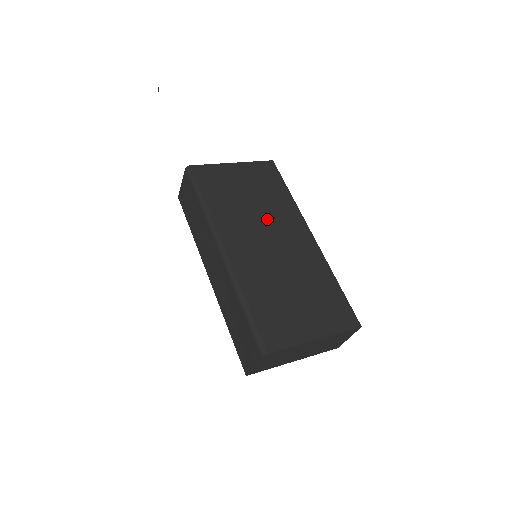
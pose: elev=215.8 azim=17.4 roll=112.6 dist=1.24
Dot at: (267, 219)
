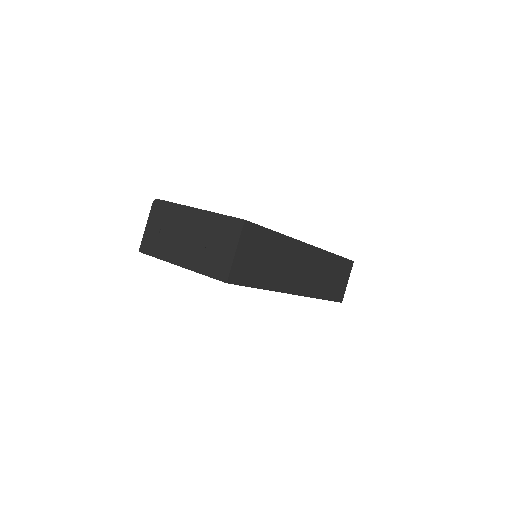
Dot at: occluded
